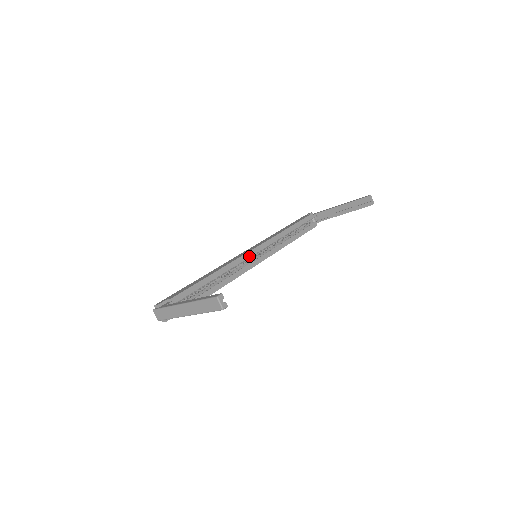
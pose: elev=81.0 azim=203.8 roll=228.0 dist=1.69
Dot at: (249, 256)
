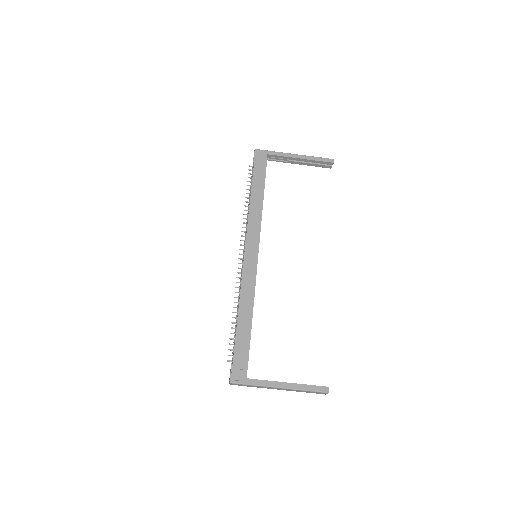
Dot at: occluded
